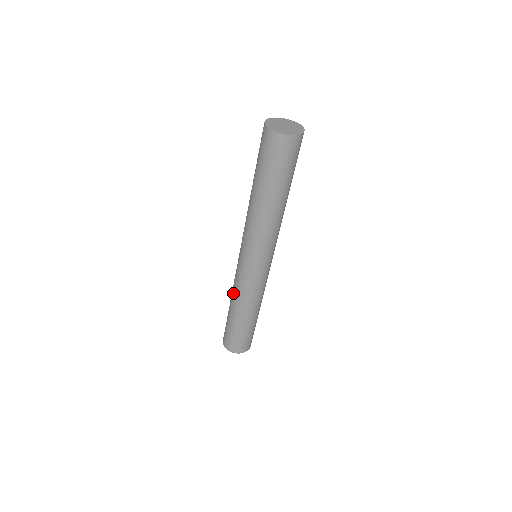
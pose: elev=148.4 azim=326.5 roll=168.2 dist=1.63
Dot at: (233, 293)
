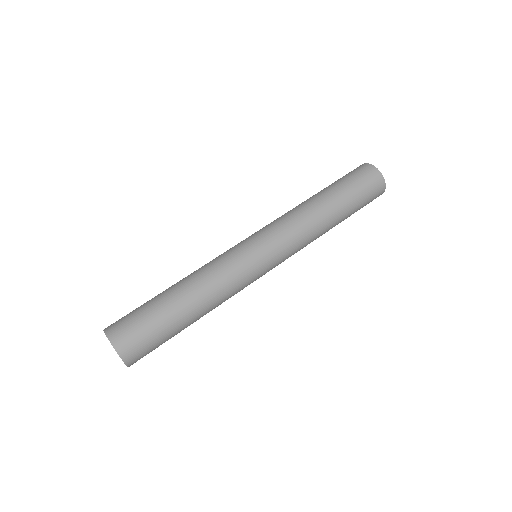
Dot at: (207, 279)
